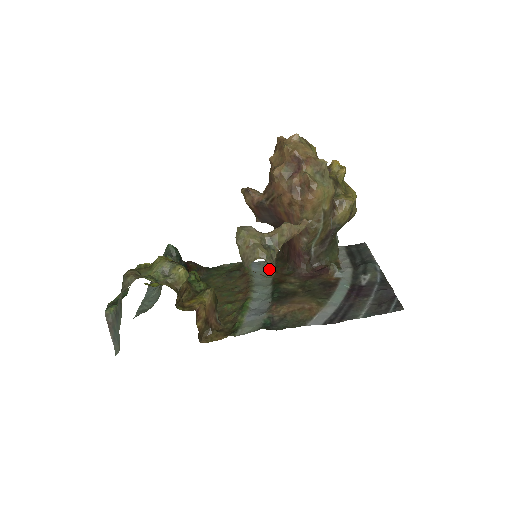
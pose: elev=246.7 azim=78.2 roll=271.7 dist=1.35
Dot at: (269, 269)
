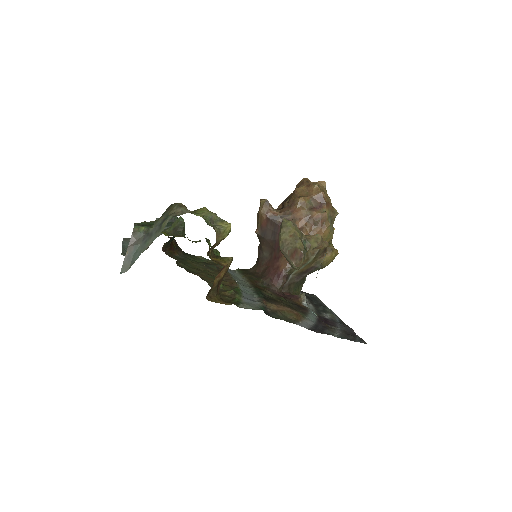
Dot at: (243, 277)
